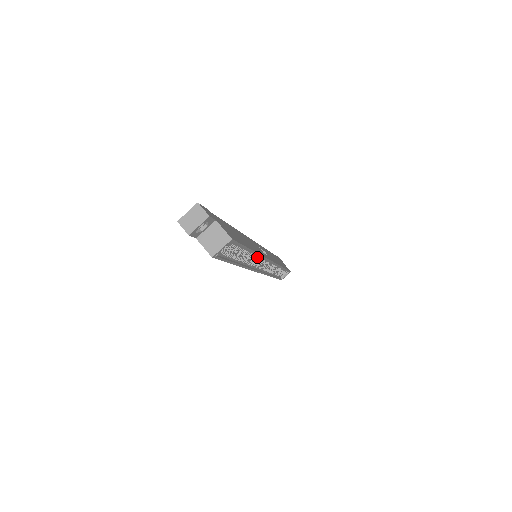
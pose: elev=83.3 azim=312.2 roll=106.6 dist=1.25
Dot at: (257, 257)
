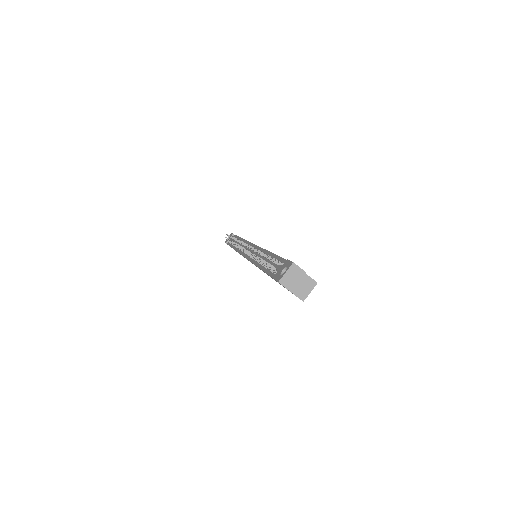
Dot at: occluded
